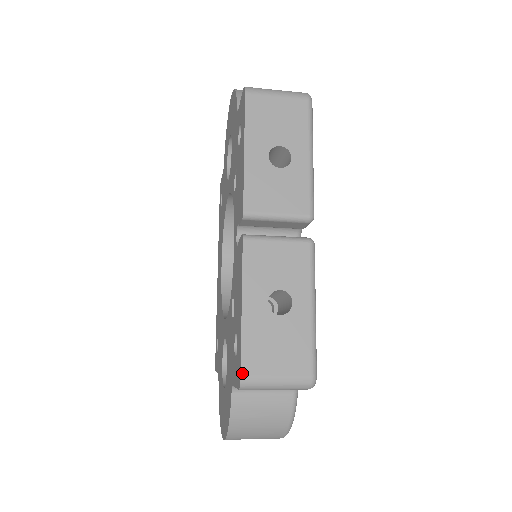
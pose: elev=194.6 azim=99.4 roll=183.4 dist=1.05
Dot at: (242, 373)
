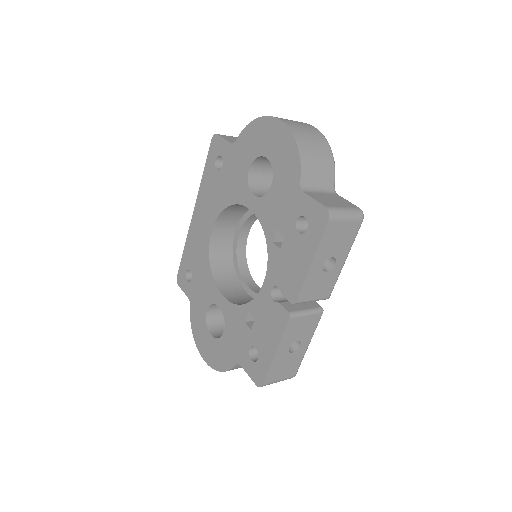
Dot at: (264, 383)
